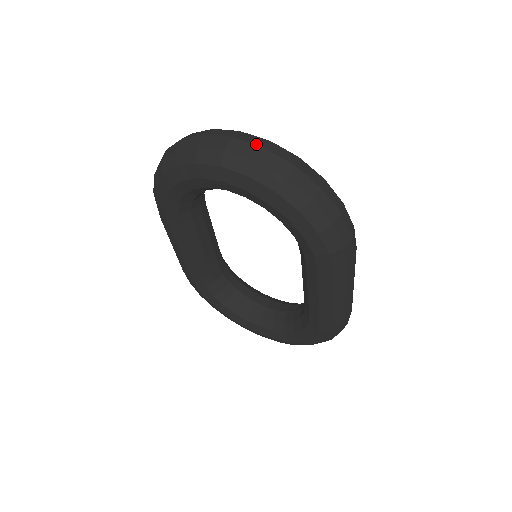
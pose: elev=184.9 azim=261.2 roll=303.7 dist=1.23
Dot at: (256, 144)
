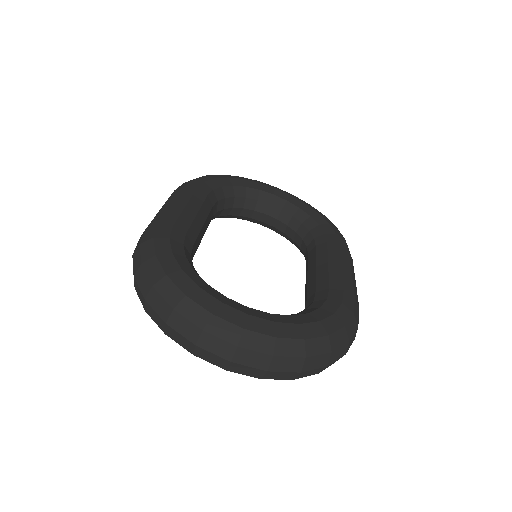
Dot at: (259, 368)
